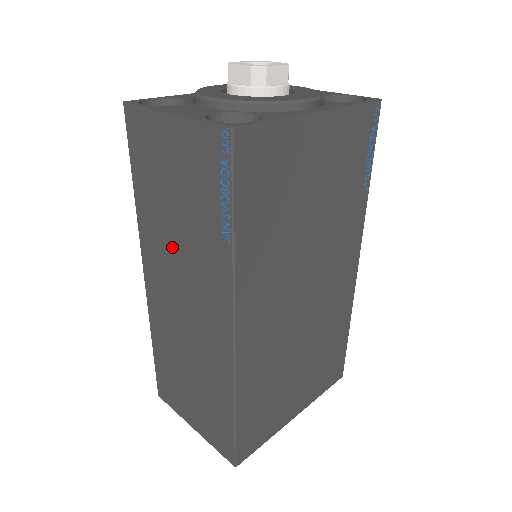
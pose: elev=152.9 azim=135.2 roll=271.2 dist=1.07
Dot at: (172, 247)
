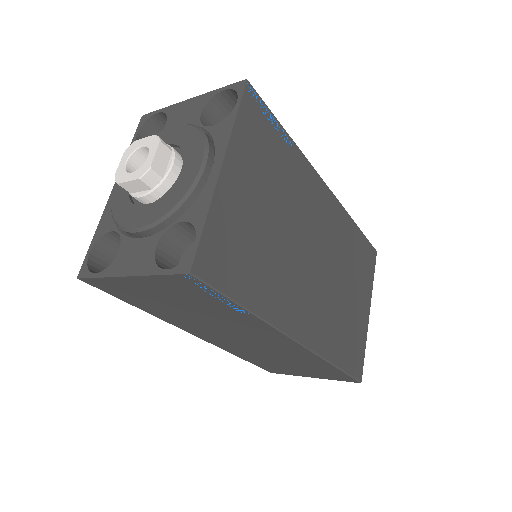
Dot at: (206, 324)
